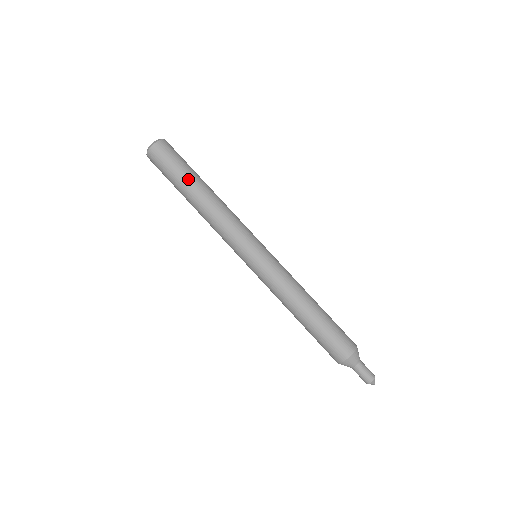
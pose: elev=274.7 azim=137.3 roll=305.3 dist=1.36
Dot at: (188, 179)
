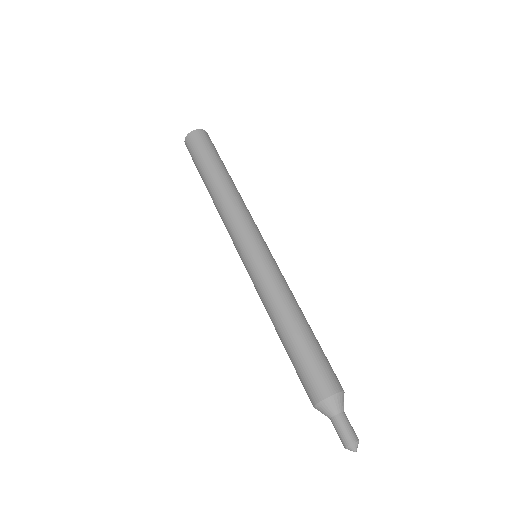
Dot at: (220, 164)
